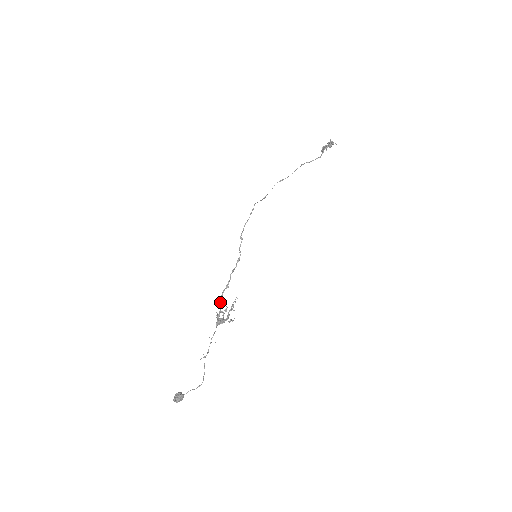
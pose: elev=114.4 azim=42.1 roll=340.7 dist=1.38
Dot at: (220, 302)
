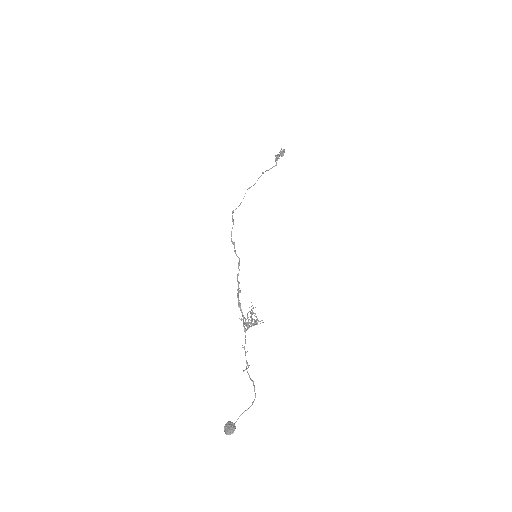
Dot at: (240, 306)
